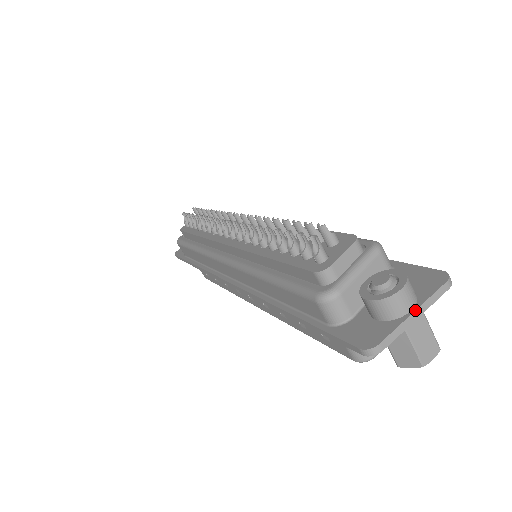
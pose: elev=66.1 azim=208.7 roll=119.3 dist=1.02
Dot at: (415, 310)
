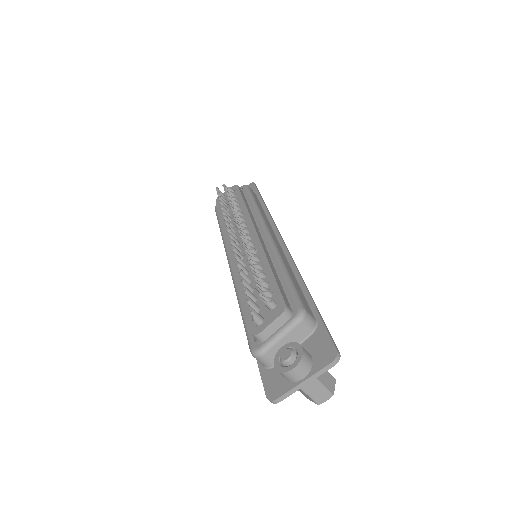
Dot at: (305, 380)
